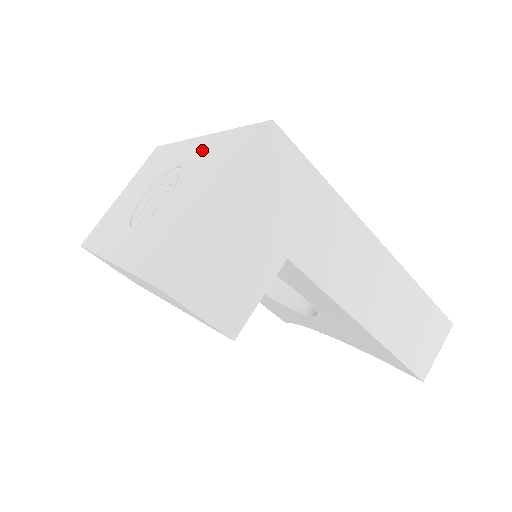
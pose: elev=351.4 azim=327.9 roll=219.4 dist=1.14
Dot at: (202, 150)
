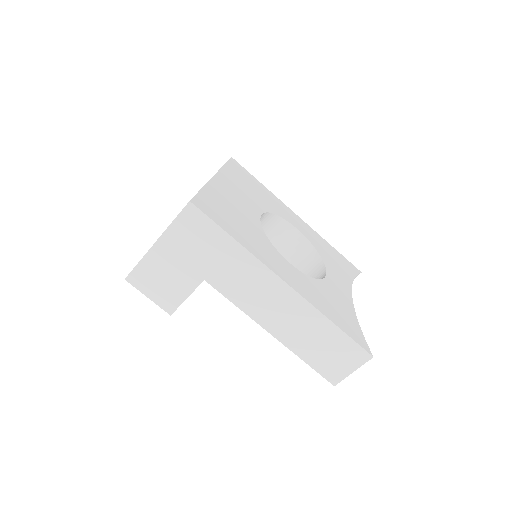
Dot at: occluded
